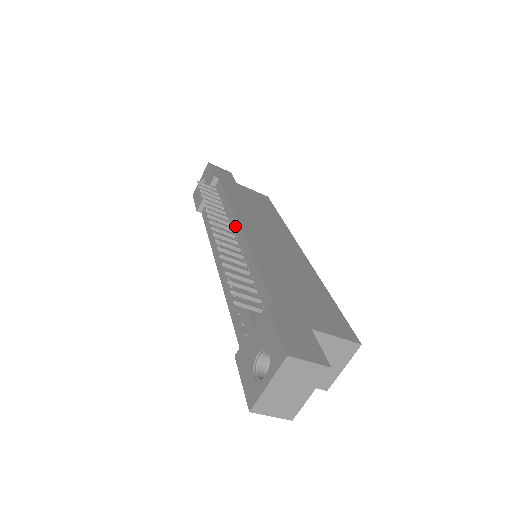
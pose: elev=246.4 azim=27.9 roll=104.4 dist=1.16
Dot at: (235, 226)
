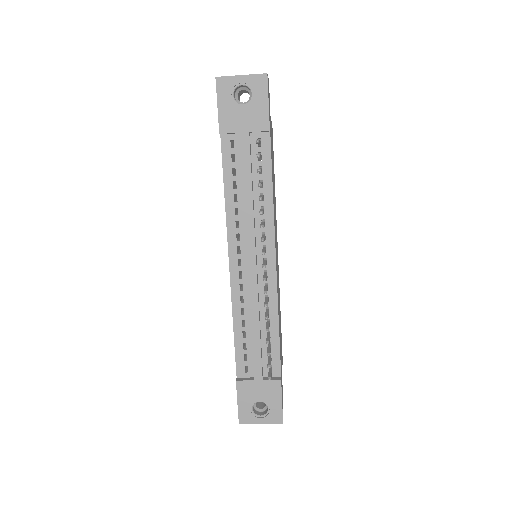
Dot at: (271, 253)
